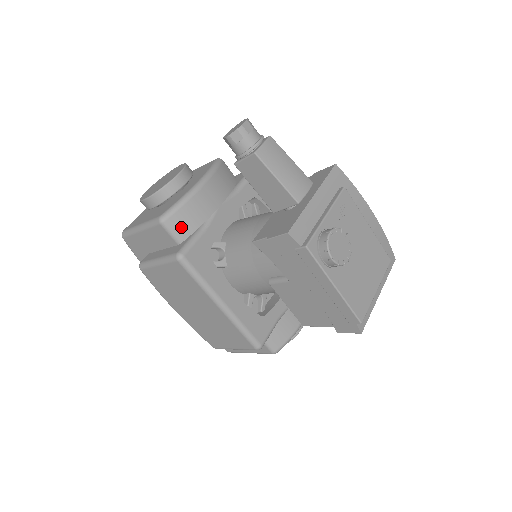
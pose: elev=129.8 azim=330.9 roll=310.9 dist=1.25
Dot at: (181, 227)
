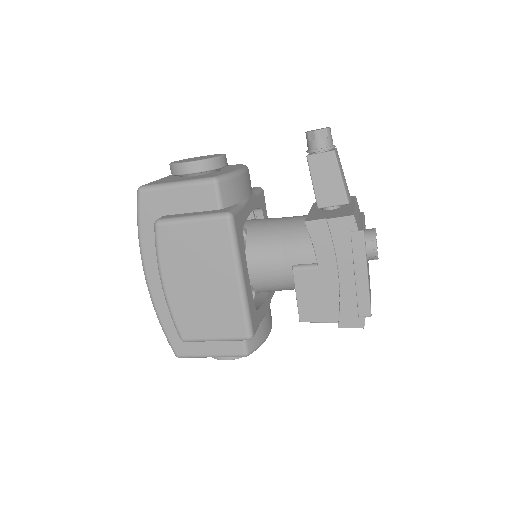
Dot at: (227, 195)
